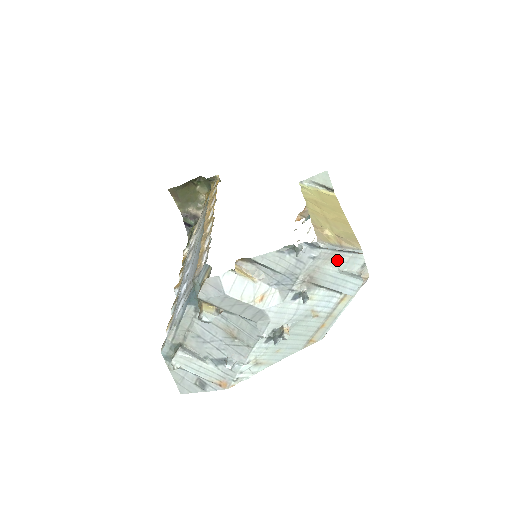
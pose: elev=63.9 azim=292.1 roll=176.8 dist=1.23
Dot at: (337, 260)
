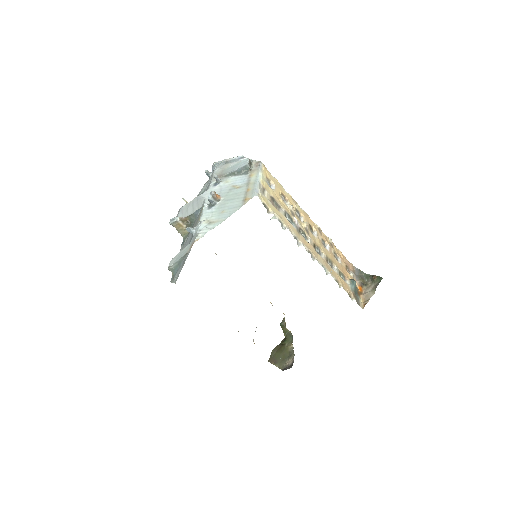
Dot at: occluded
